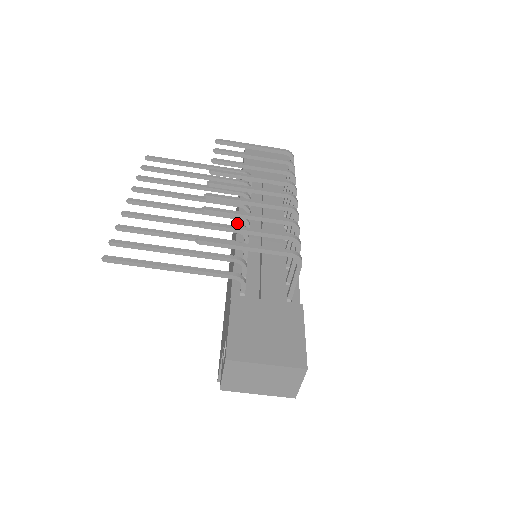
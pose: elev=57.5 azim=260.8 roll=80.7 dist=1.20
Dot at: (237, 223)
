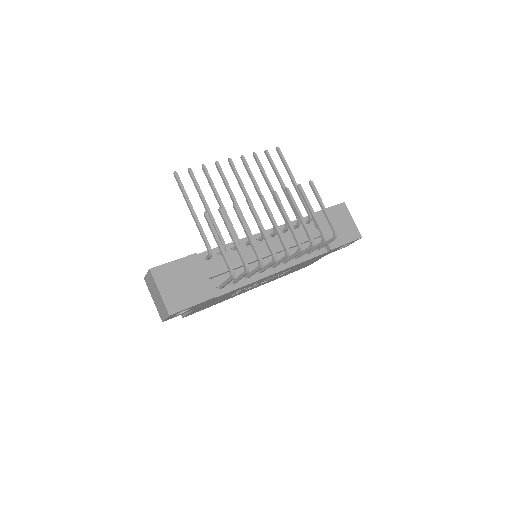
Dot at: occluded
